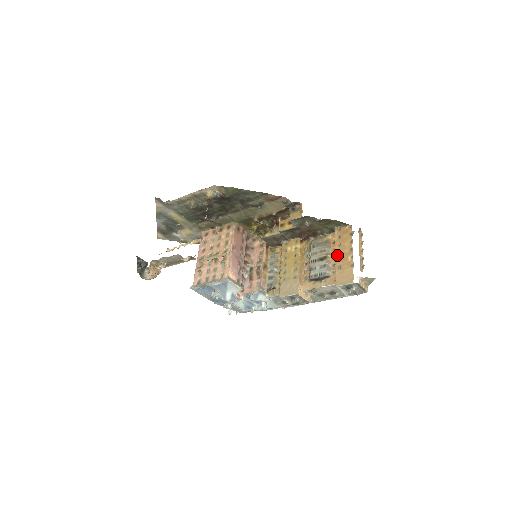
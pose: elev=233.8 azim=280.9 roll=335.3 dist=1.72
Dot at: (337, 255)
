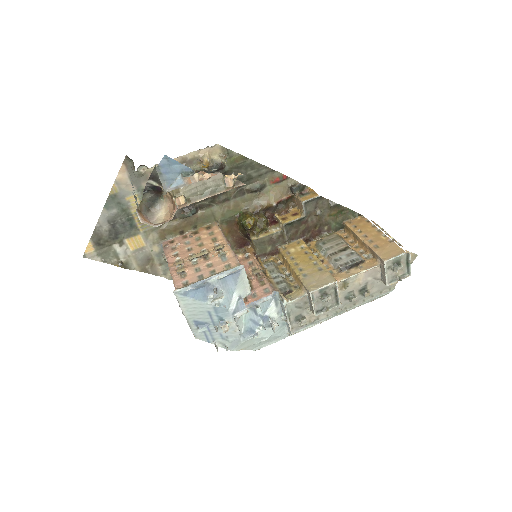
Dot at: (364, 239)
